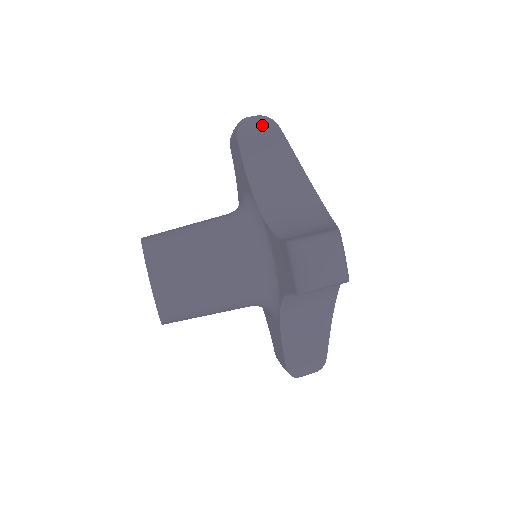
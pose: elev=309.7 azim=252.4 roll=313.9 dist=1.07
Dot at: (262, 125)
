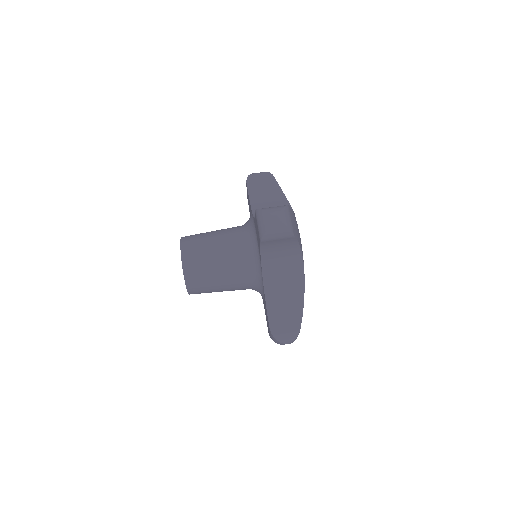
Dot at: (282, 235)
